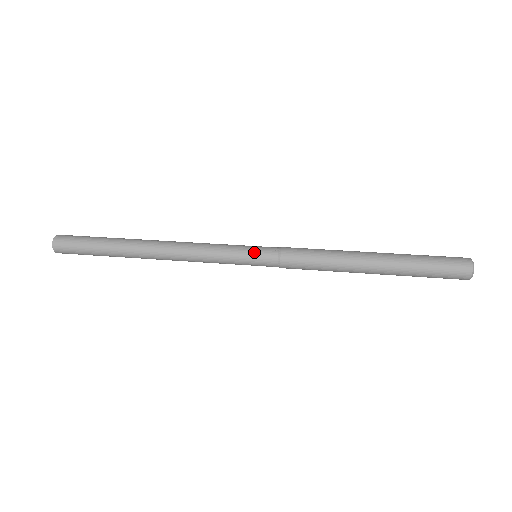
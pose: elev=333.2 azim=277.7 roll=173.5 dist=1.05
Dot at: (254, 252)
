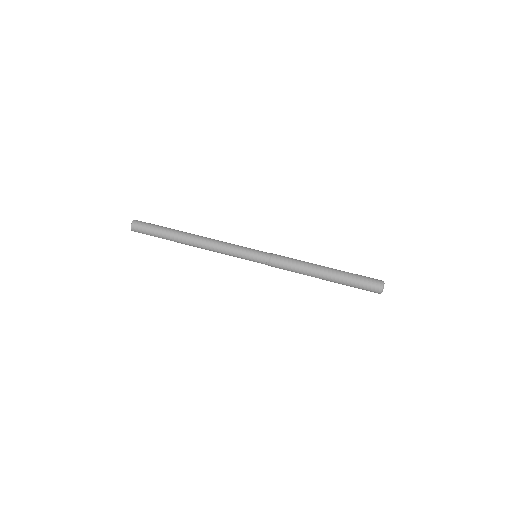
Dot at: (254, 258)
